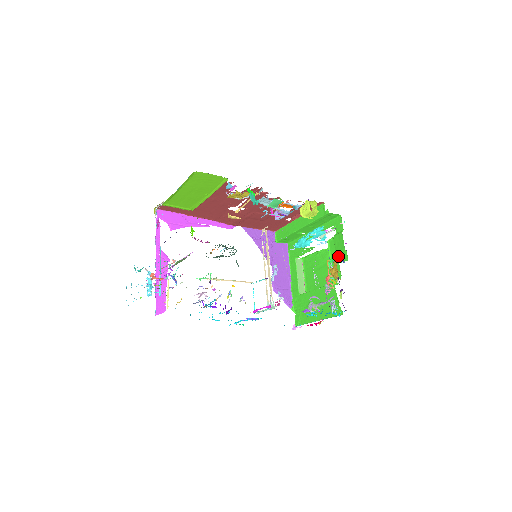
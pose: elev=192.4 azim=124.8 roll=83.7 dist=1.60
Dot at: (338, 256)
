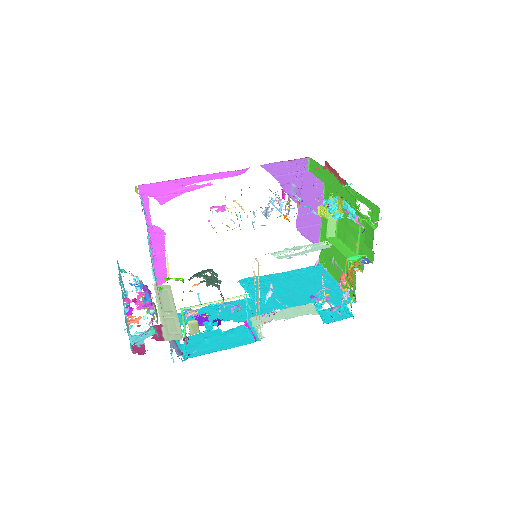
Dot at: (366, 247)
